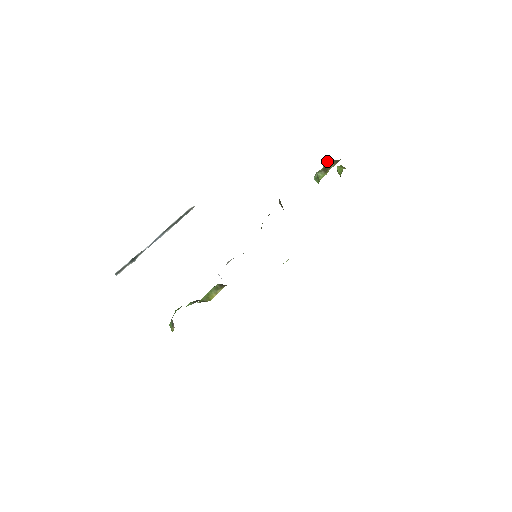
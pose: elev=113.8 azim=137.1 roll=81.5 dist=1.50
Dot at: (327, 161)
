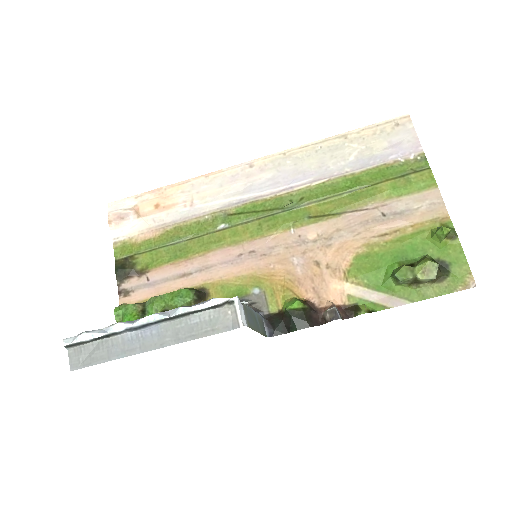
Dot at: (429, 280)
